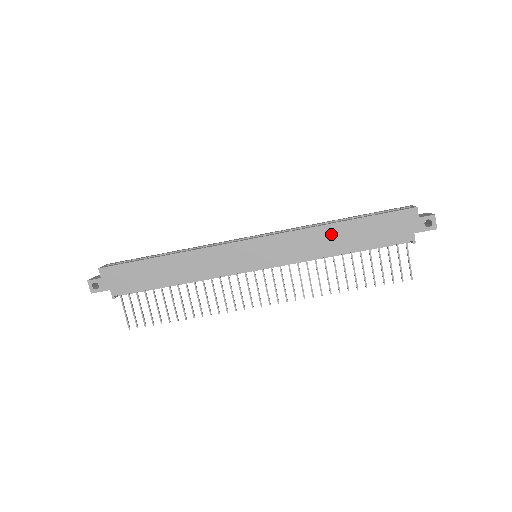
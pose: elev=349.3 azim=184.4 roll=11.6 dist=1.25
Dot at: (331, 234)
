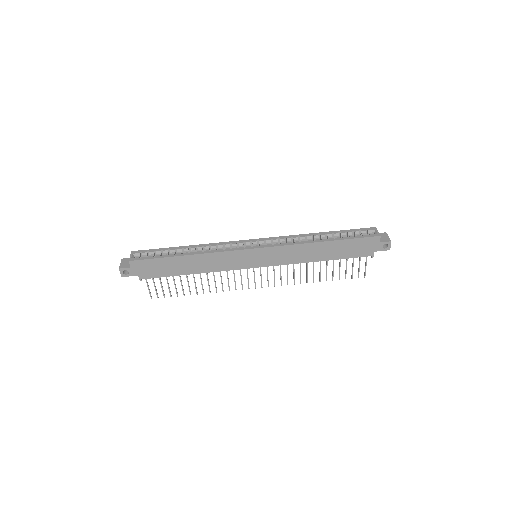
Dot at: (316, 249)
